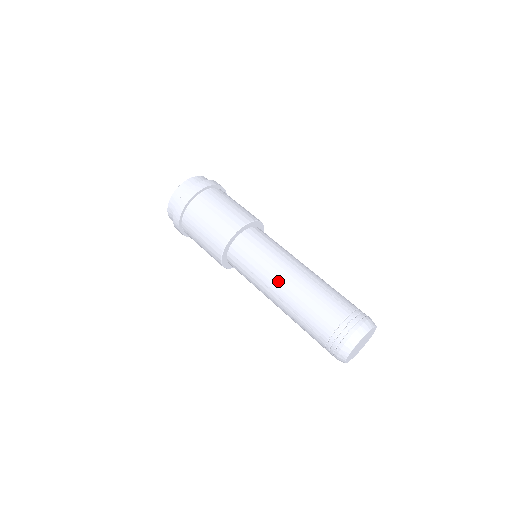
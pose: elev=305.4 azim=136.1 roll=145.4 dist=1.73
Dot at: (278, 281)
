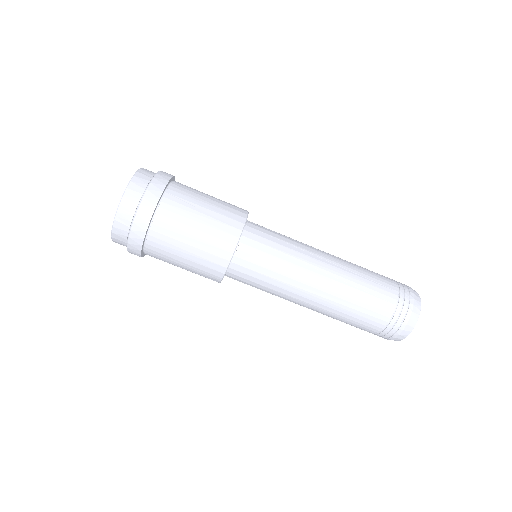
Dot at: (304, 298)
